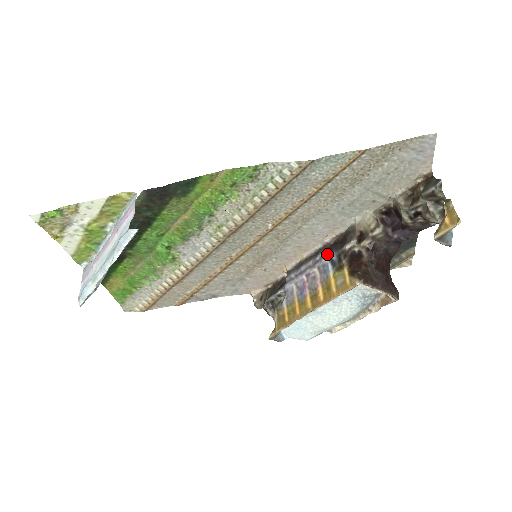
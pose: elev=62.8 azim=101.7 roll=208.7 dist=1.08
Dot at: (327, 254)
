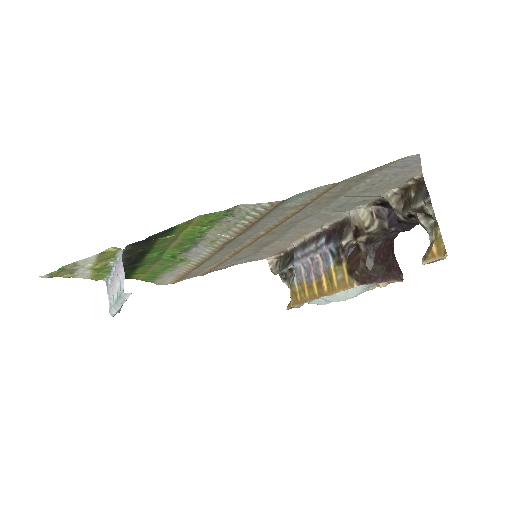
Dot at: (327, 243)
